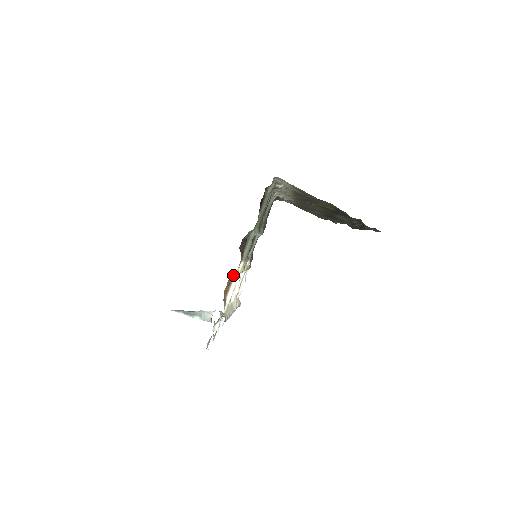
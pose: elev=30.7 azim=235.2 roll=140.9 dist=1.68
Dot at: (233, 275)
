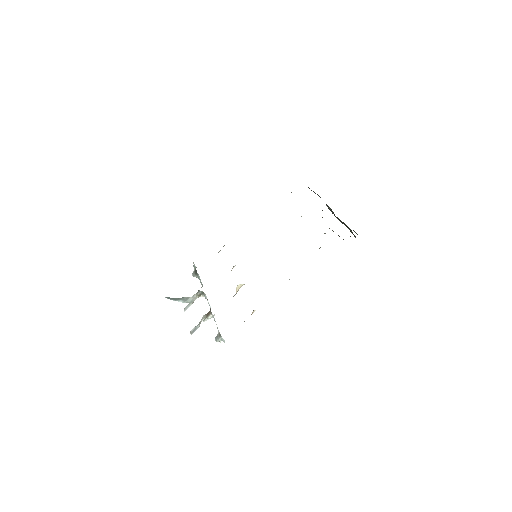
Dot at: (255, 310)
